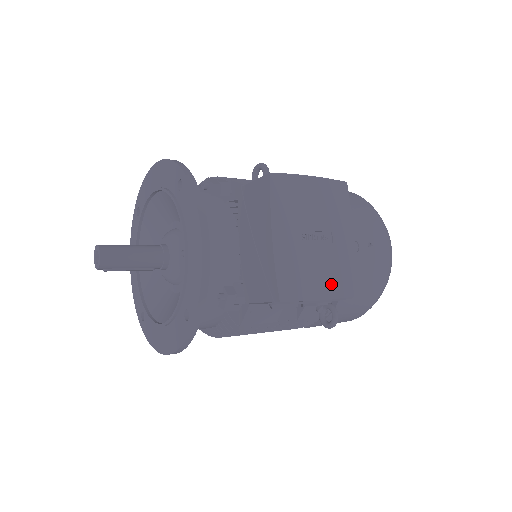
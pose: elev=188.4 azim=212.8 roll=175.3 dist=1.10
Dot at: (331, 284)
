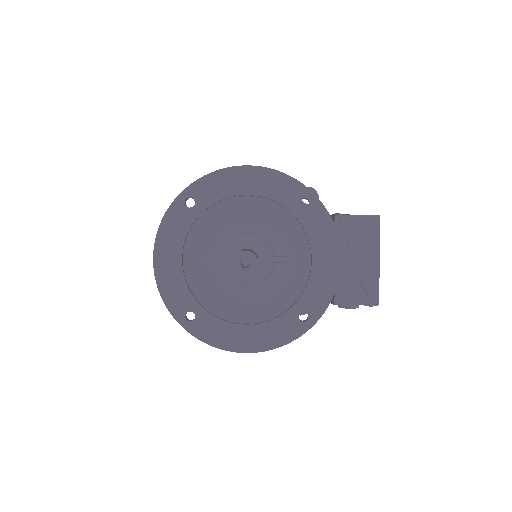
Dot at: occluded
